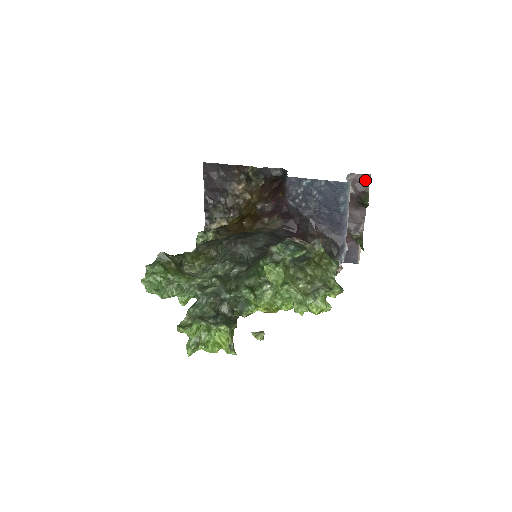
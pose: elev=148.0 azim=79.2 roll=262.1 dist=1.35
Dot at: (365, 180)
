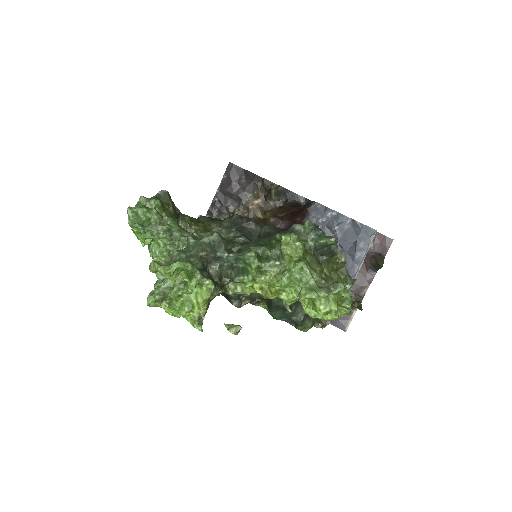
Dot at: (386, 243)
